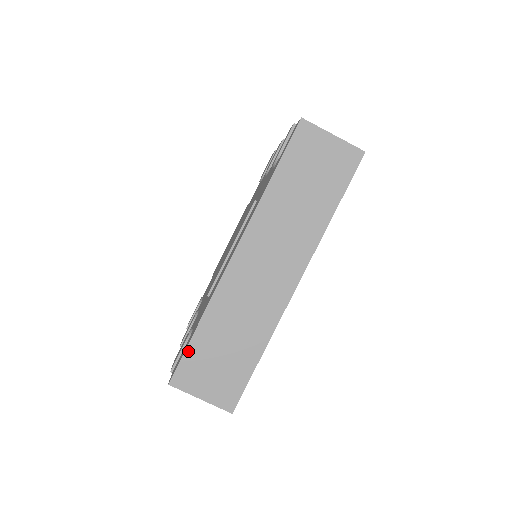
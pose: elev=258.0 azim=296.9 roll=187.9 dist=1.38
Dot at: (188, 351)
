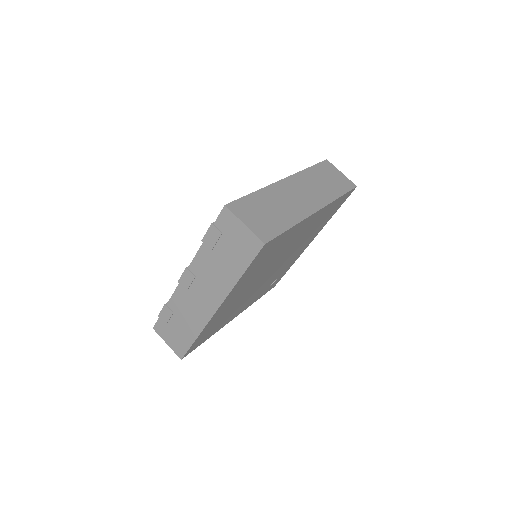
Dot at: (244, 198)
